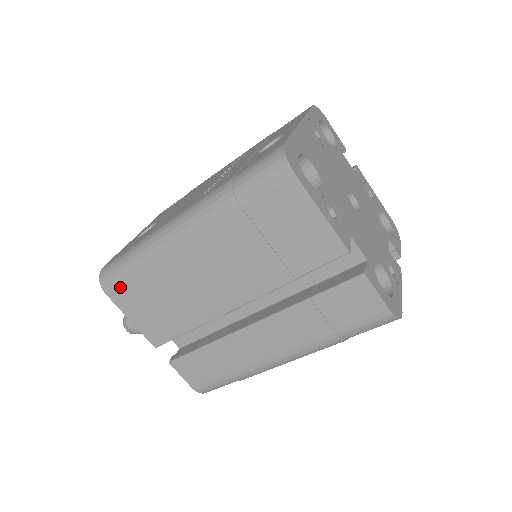
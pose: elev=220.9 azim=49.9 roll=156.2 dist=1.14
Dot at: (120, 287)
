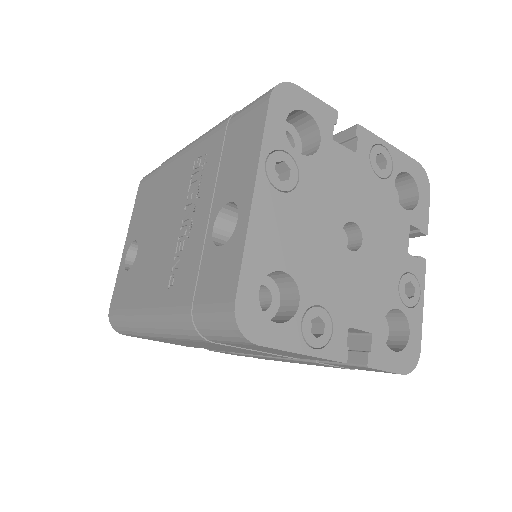
Dot at: occluded
